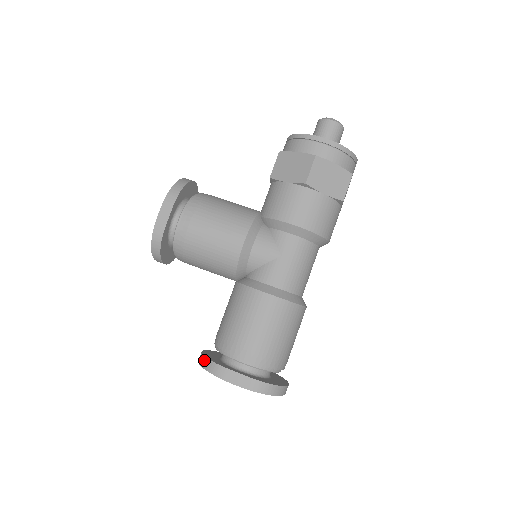
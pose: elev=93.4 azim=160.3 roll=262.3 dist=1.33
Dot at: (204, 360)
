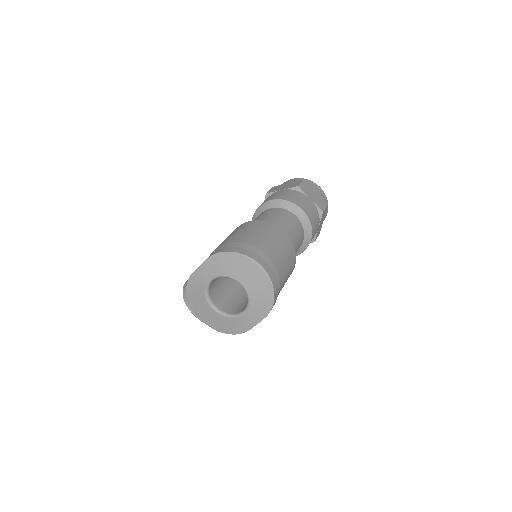
Dot at: occluded
